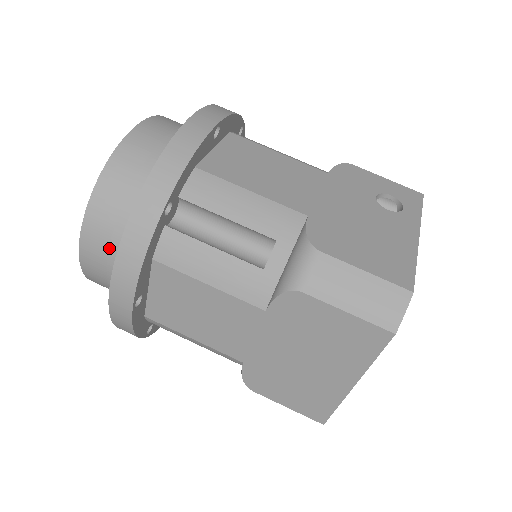
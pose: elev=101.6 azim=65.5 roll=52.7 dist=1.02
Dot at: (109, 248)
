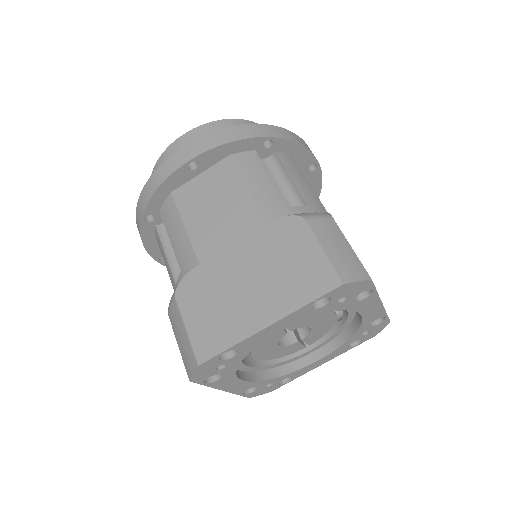
Dot at: occluded
